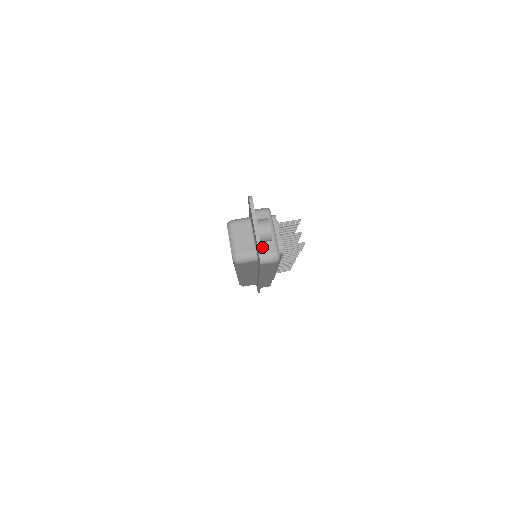
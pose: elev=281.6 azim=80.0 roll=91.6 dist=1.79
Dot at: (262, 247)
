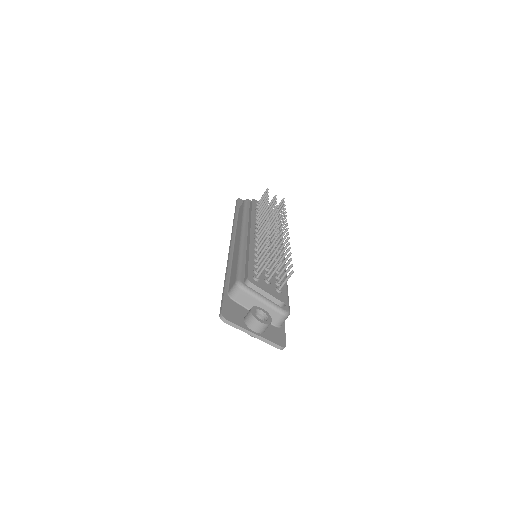
Dot at: occluded
